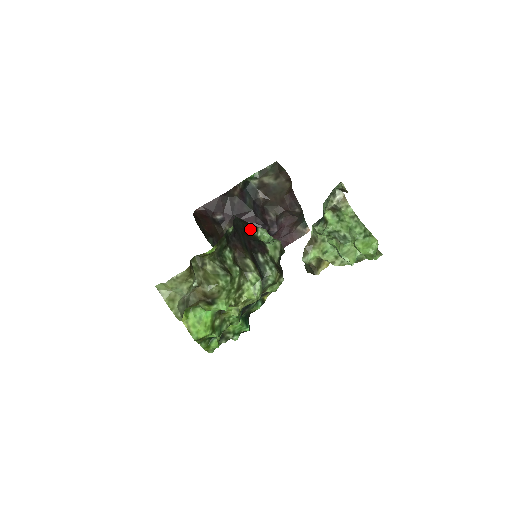
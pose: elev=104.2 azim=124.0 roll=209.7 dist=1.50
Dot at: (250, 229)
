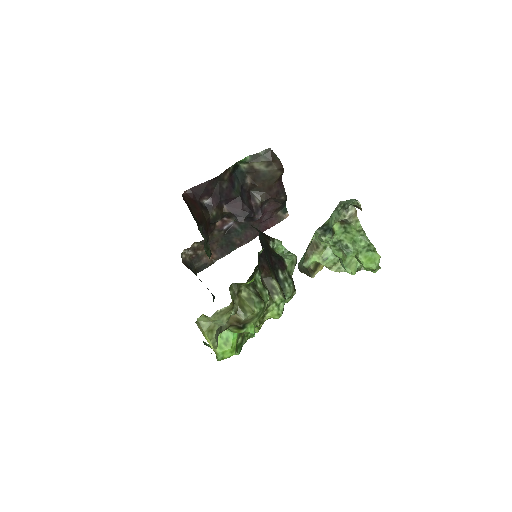
Dot at: (269, 243)
